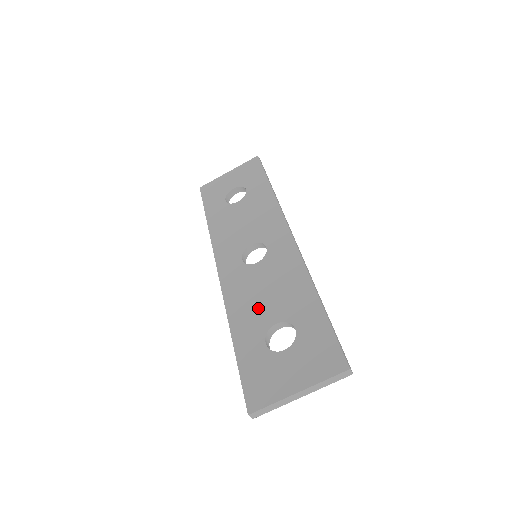
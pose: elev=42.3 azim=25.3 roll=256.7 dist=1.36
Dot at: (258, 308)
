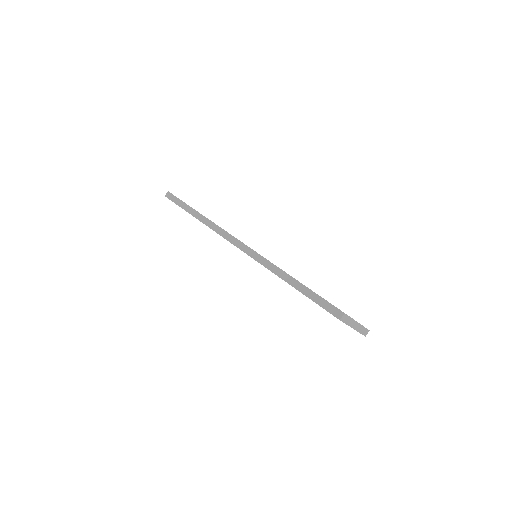
Dot at: occluded
